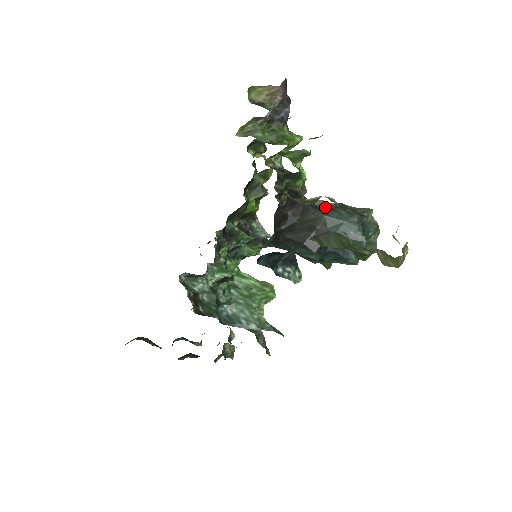
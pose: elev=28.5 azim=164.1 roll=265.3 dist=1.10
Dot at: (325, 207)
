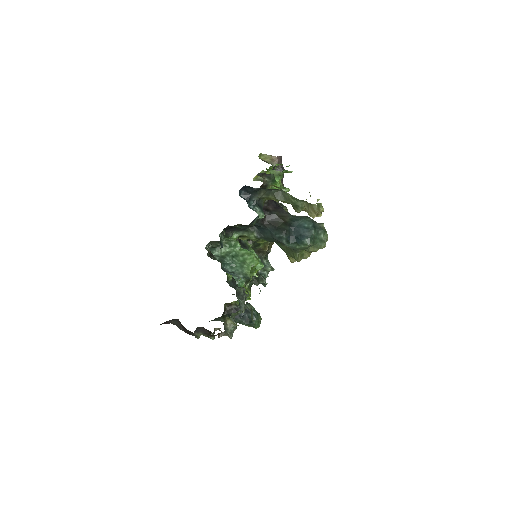
Dot at: occluded
